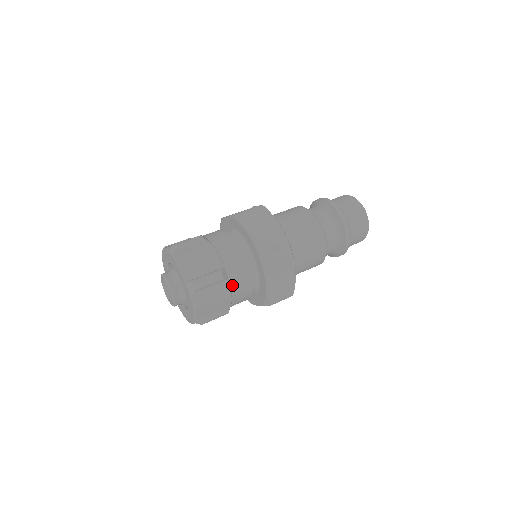
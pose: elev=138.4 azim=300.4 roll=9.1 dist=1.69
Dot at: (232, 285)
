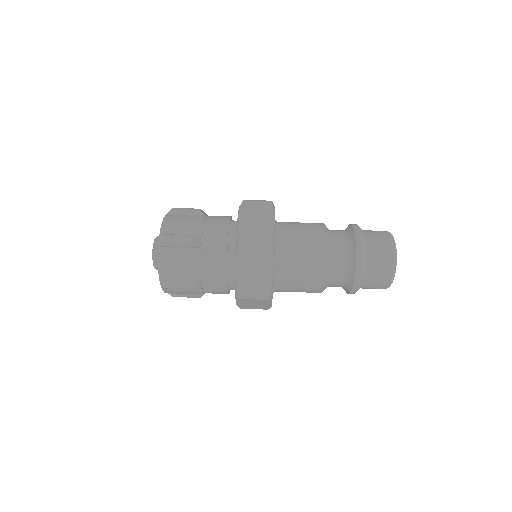
Dot at: (205, 290)
